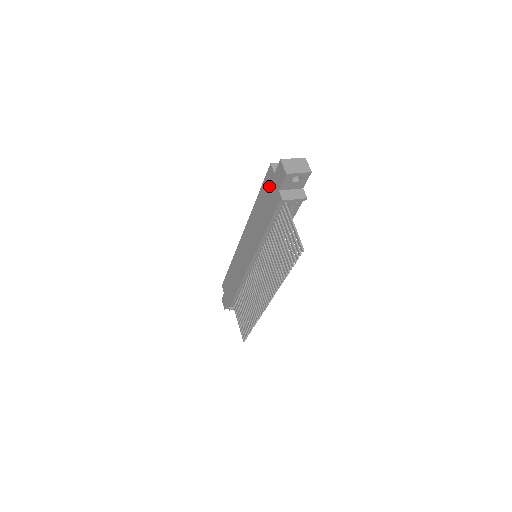
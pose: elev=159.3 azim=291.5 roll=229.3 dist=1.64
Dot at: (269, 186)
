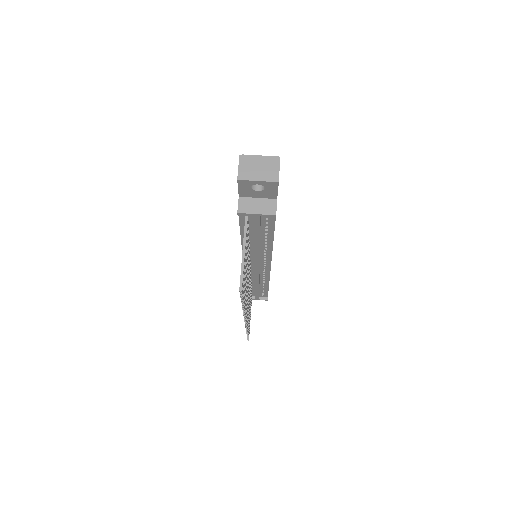
Dot at: occluded
